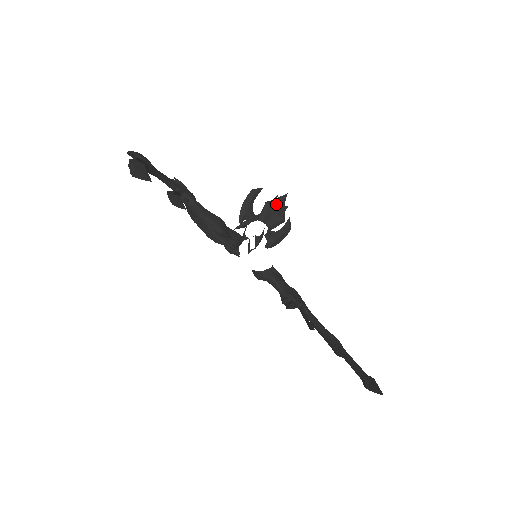
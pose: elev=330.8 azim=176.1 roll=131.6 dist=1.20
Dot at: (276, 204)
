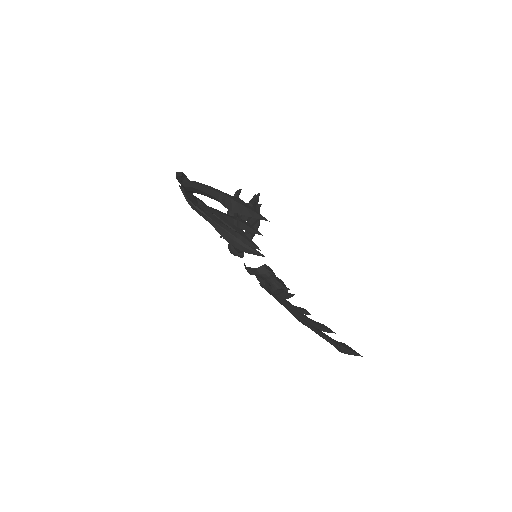
Dot at: (255, 203)
